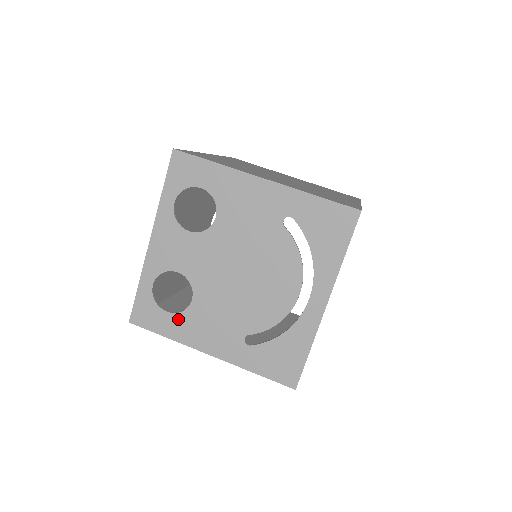
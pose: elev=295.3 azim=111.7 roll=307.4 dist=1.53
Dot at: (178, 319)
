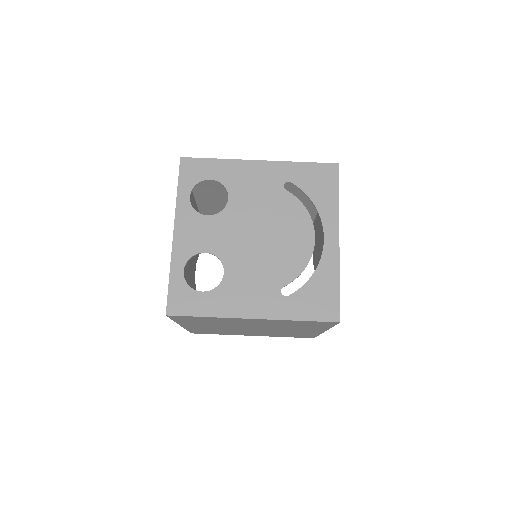
Dot at: (215, 295)
